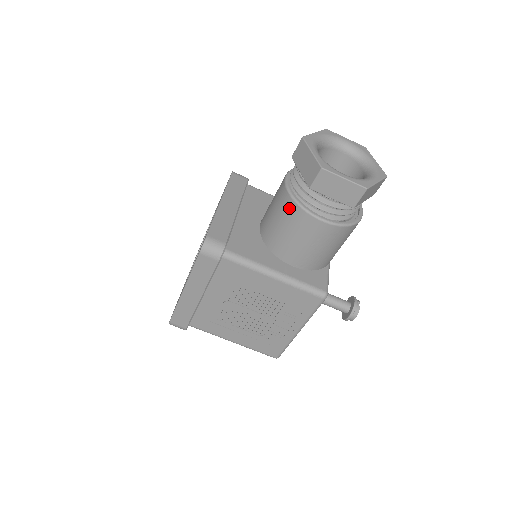
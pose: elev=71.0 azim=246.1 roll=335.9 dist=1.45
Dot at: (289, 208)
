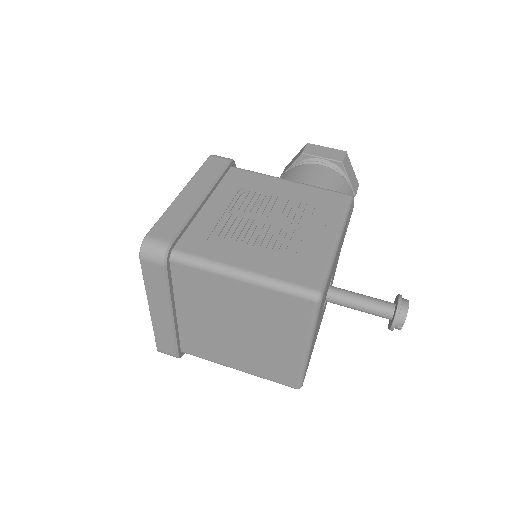
Dot at: (288, 173)
